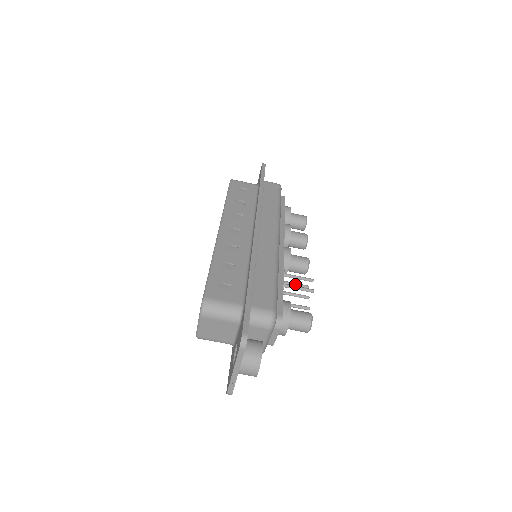
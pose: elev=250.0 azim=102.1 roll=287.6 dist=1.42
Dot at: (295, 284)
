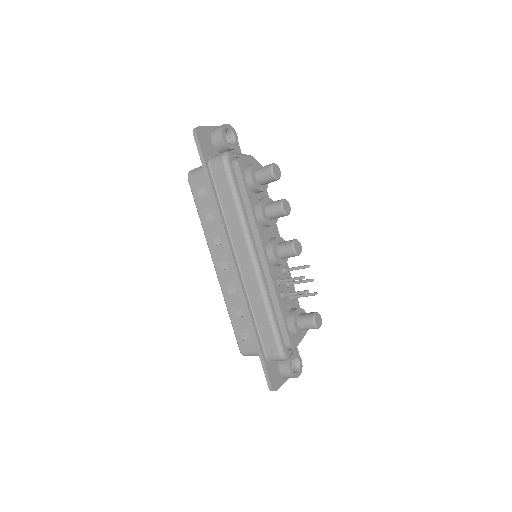
Dot at: (297, 269)
